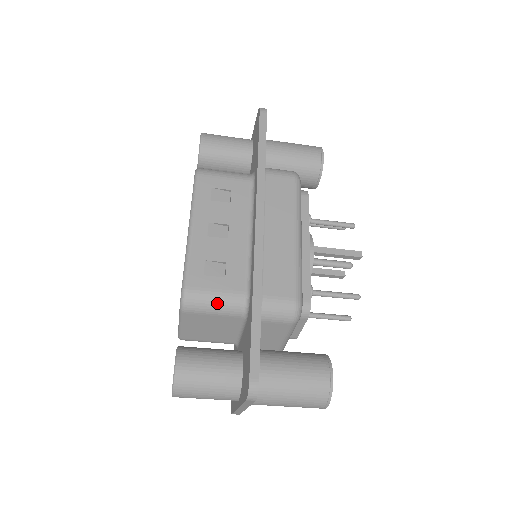
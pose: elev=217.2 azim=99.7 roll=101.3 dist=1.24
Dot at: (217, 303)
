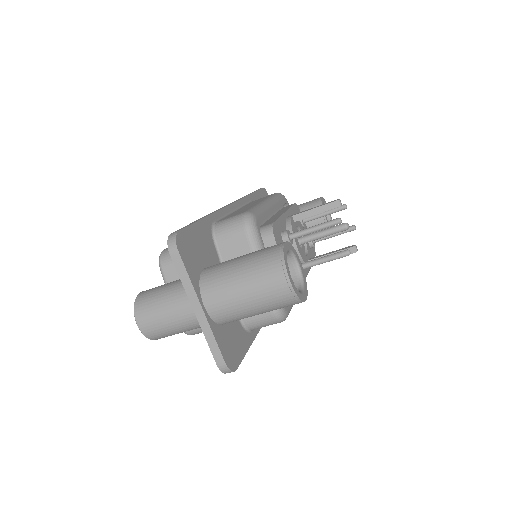
Dot at: occluded
